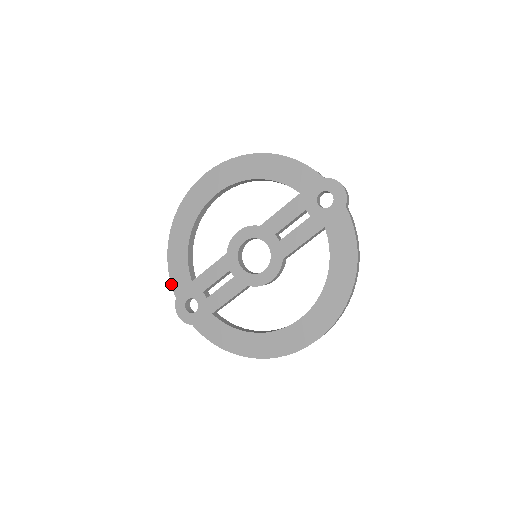
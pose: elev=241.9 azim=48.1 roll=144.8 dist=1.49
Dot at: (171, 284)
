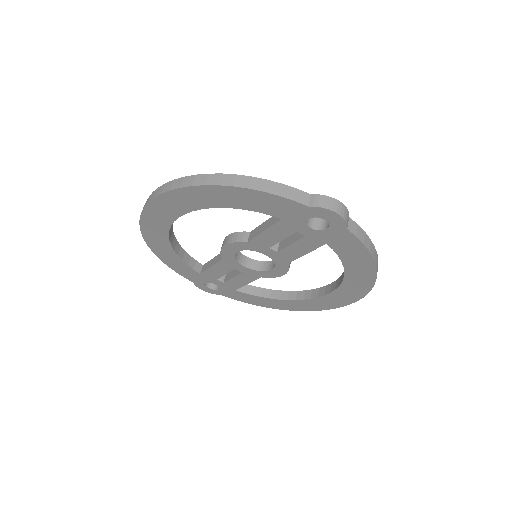
Dot at: occluded
